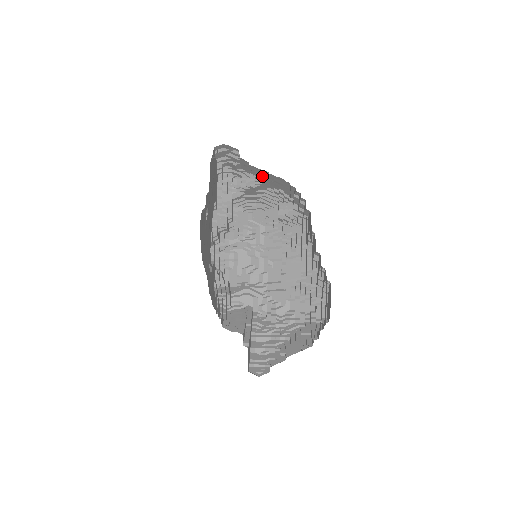
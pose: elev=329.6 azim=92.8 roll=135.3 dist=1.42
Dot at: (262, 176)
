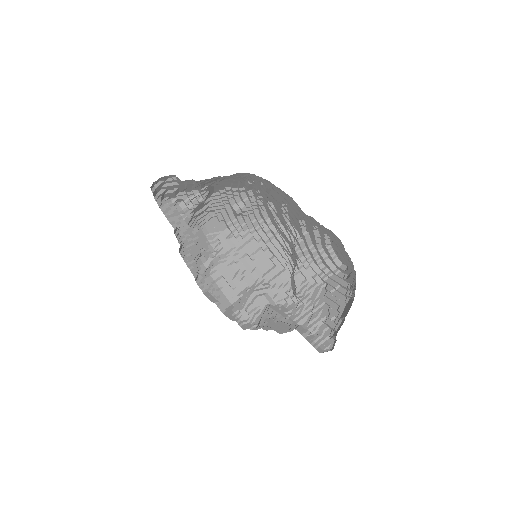
Dot at: (208, 185)
